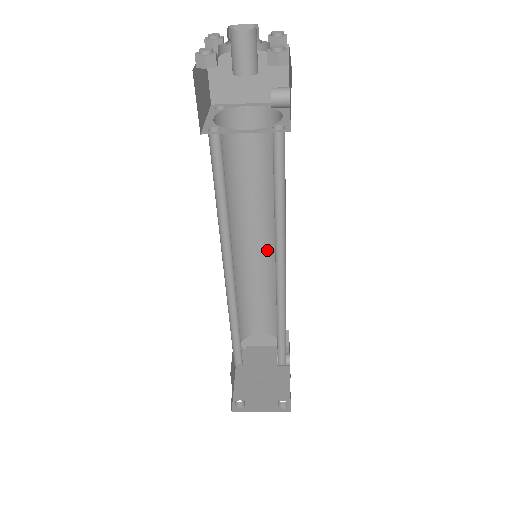
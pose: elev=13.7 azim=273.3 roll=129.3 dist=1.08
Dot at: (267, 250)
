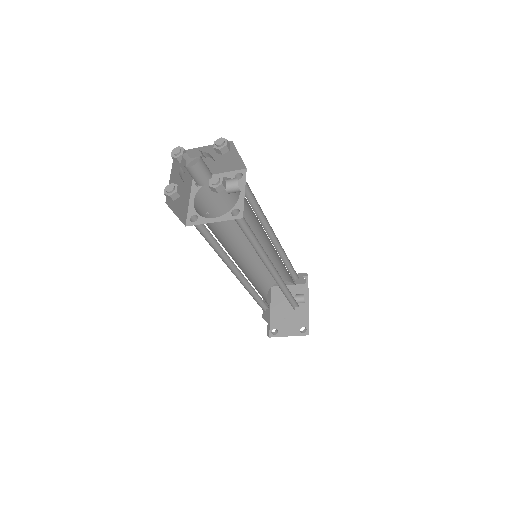
Dot at: (266, 243)
